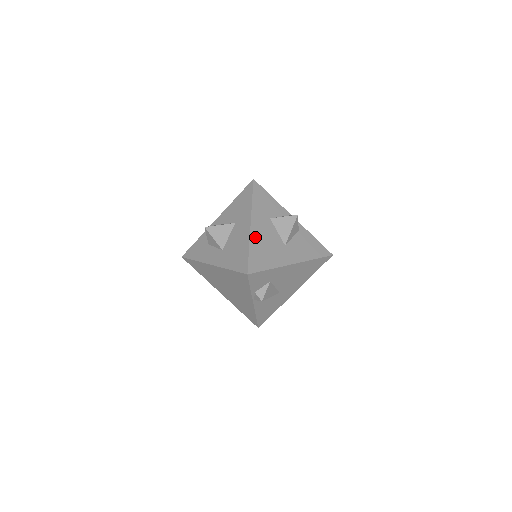
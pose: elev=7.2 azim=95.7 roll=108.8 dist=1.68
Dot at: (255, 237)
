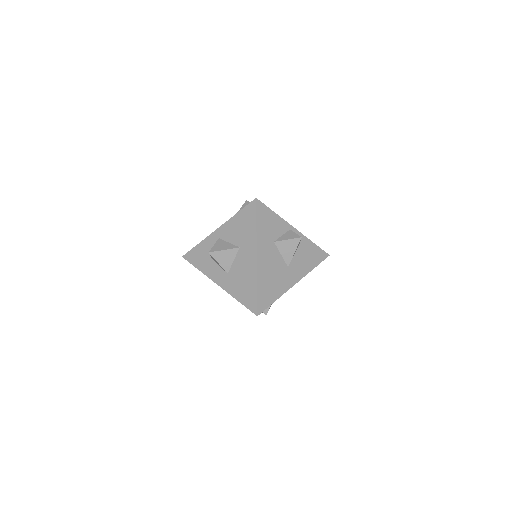
Dot at: (261, 272)
